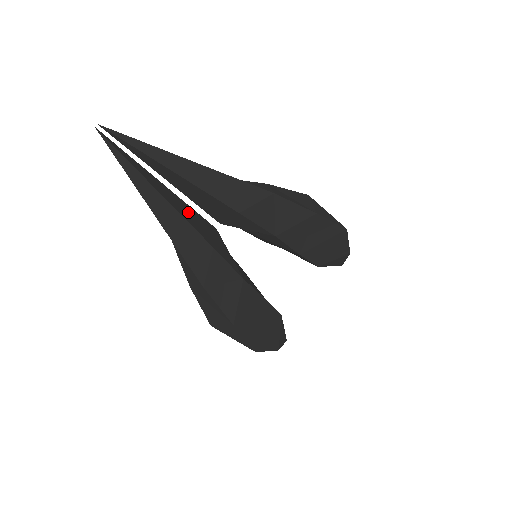
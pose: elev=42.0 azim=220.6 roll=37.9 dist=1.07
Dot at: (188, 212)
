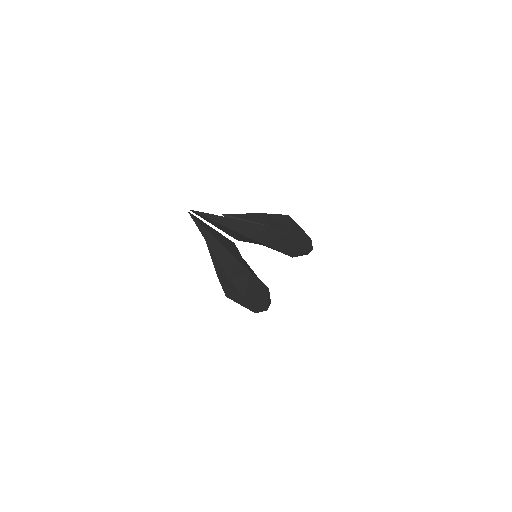
Dot at: (223, 240)
